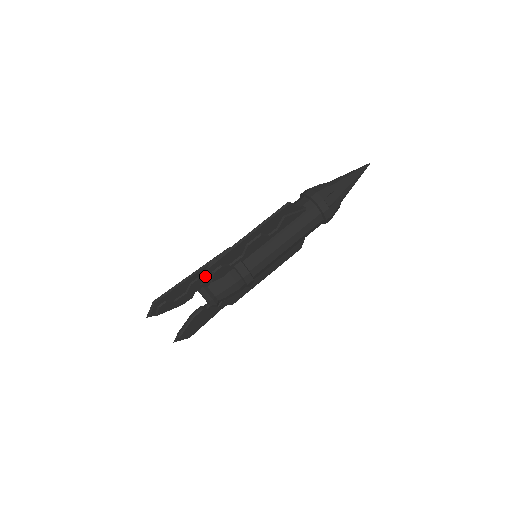
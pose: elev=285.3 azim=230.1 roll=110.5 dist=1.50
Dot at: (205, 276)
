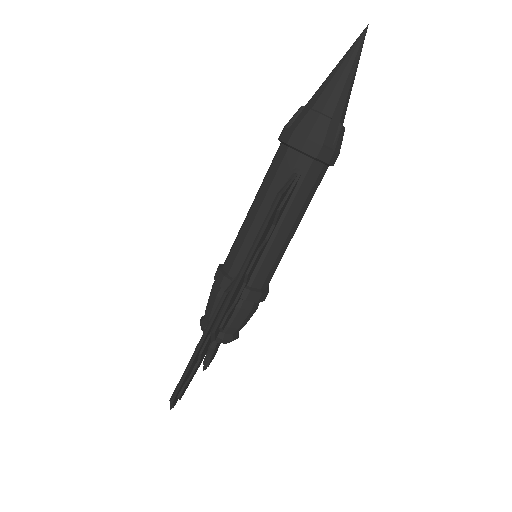
Dot at: (213, 337)
